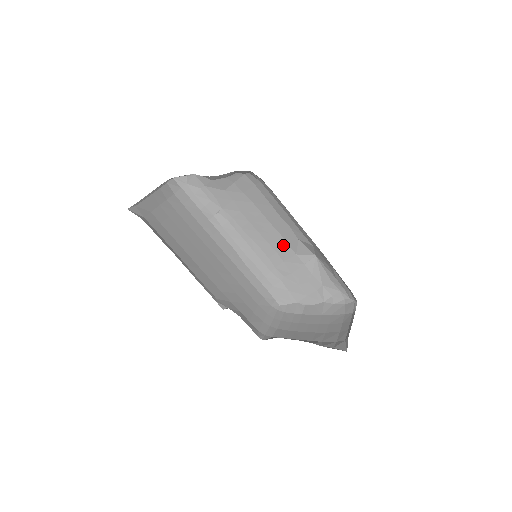
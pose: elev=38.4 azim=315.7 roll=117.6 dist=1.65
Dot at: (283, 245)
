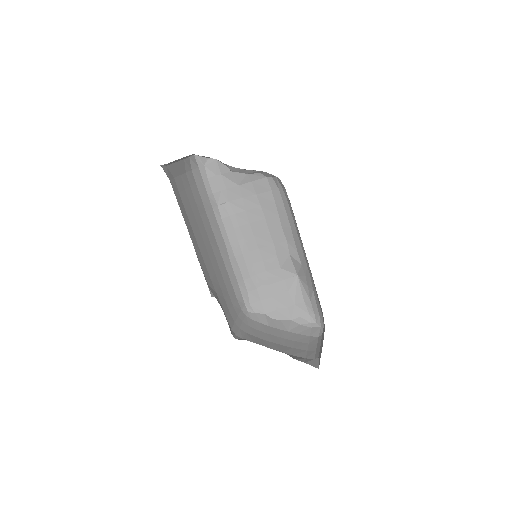
Dot at: (272, 255)
